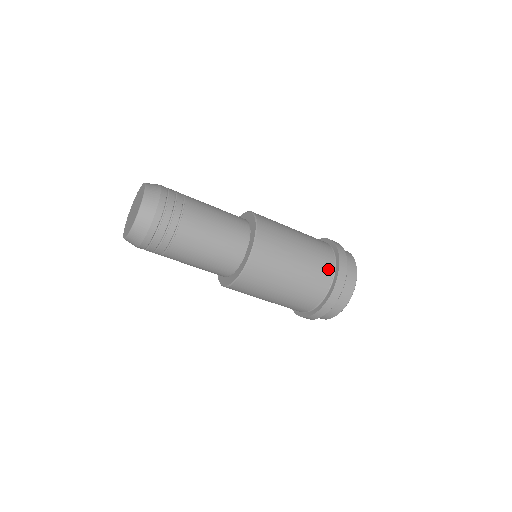
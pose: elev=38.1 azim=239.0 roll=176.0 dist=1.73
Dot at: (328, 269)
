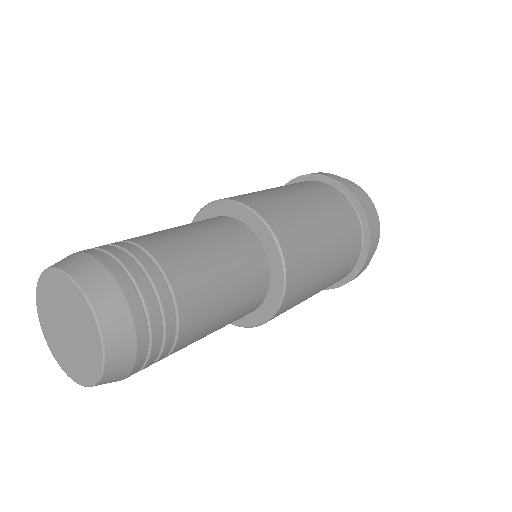
Dot at: (348, 271)
